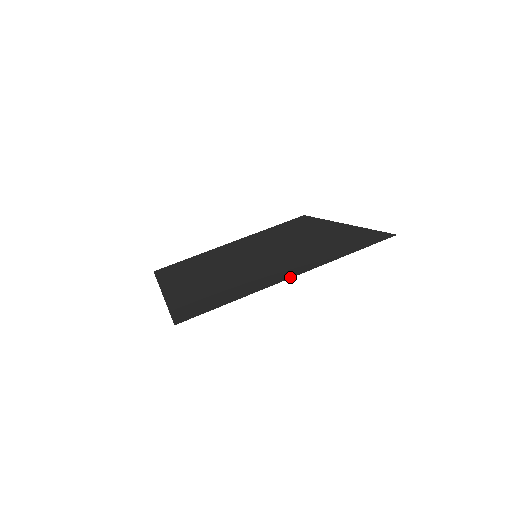
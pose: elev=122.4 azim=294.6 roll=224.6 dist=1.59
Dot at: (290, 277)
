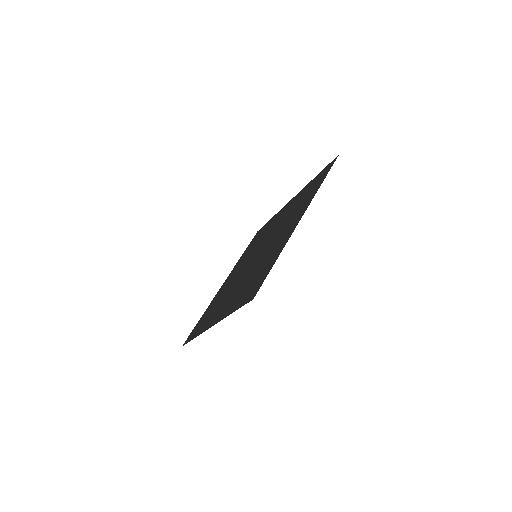
Dot at: (300, 219)
